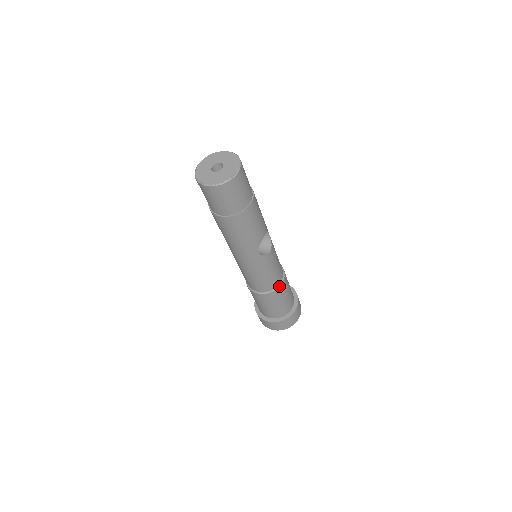
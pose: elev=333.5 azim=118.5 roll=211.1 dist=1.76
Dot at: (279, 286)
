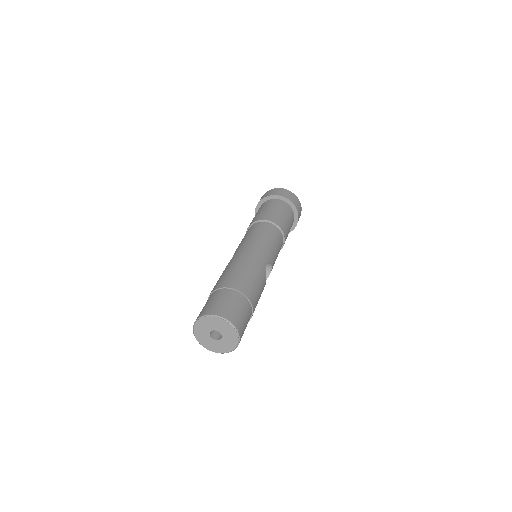
Dot at: occluded
